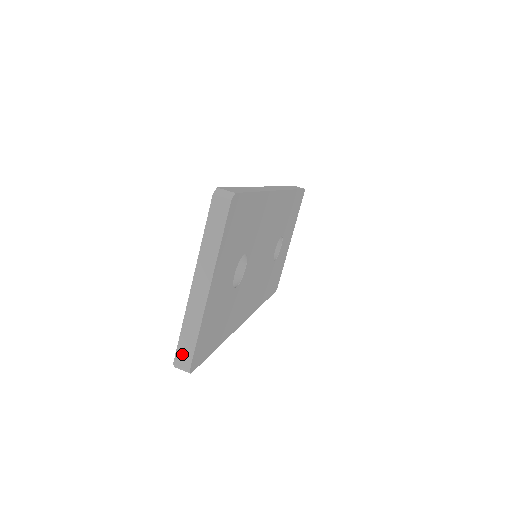
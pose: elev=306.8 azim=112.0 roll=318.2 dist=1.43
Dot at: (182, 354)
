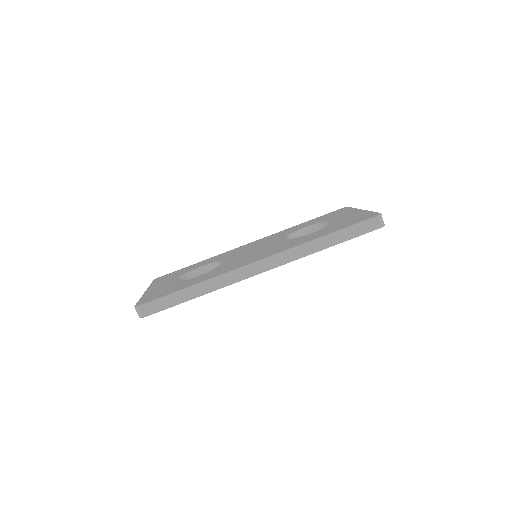
Dot at: occluded
